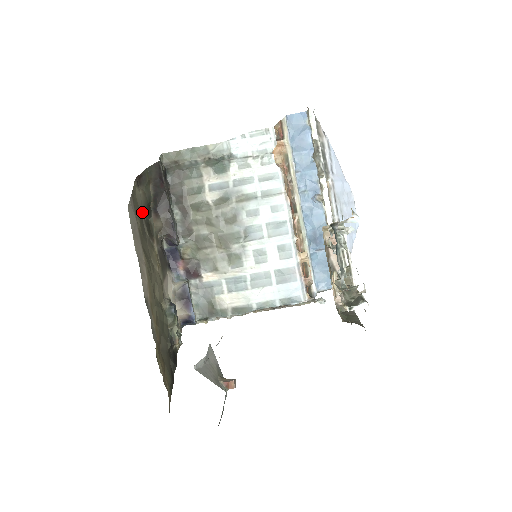
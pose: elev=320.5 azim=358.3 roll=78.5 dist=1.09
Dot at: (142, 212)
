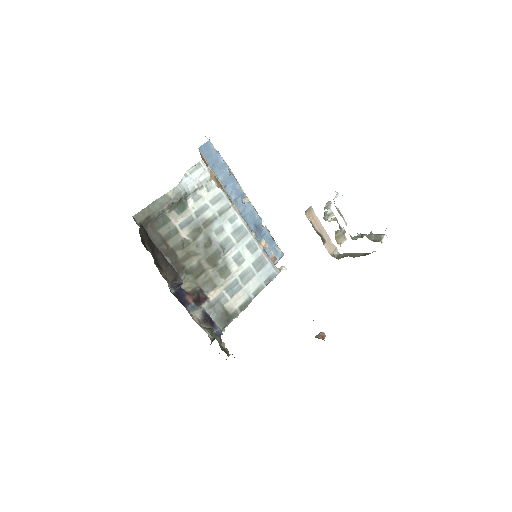
Dot at: occluded
